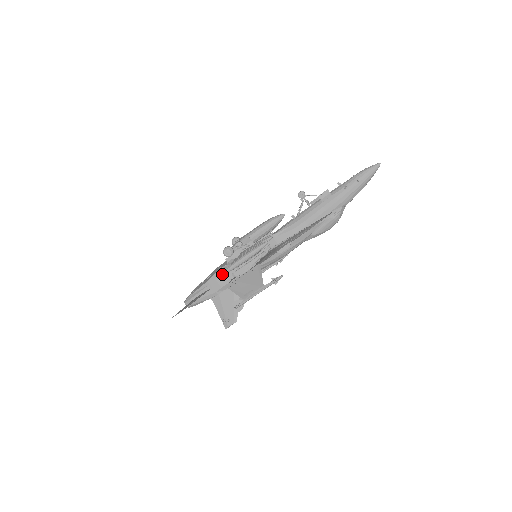
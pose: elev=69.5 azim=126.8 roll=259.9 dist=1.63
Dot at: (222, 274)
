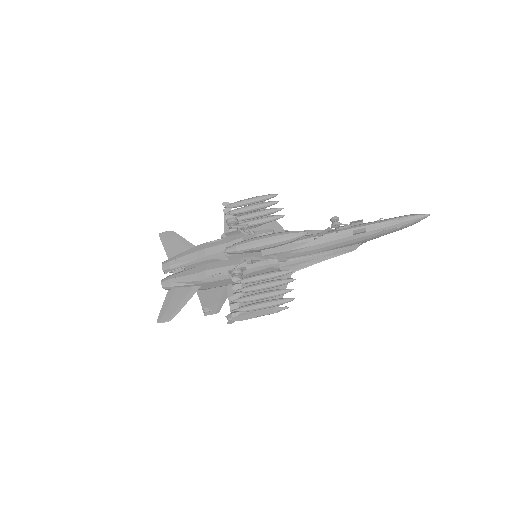
Dot at: (218, 280)
